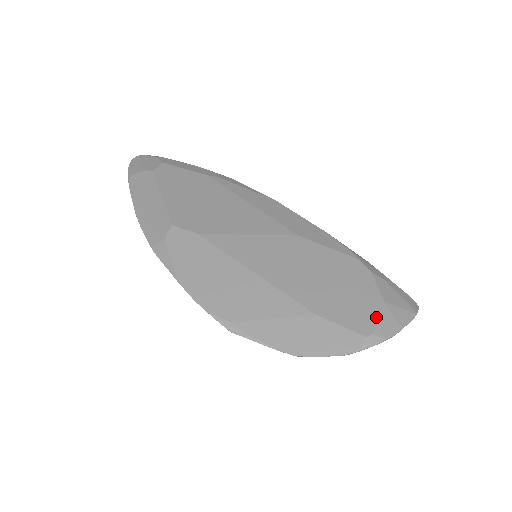
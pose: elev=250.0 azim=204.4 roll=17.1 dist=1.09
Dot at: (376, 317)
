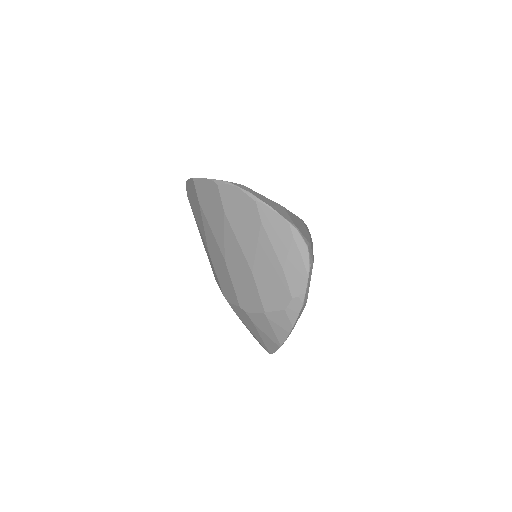
Dot at: (264, 196)
